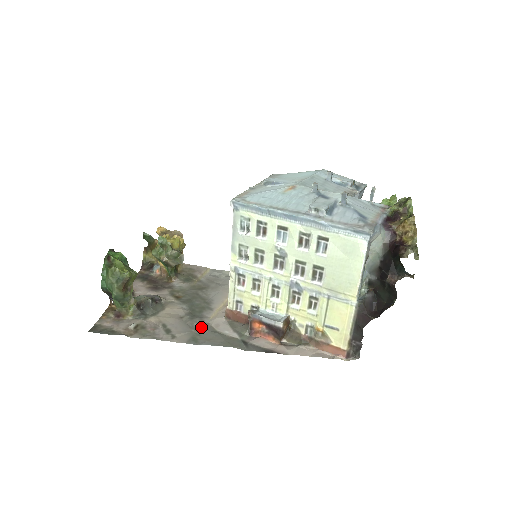
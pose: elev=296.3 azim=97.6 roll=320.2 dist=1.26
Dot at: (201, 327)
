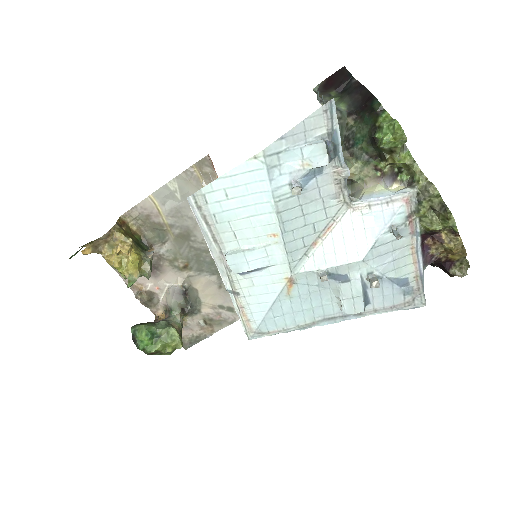
Dot at: occluded
